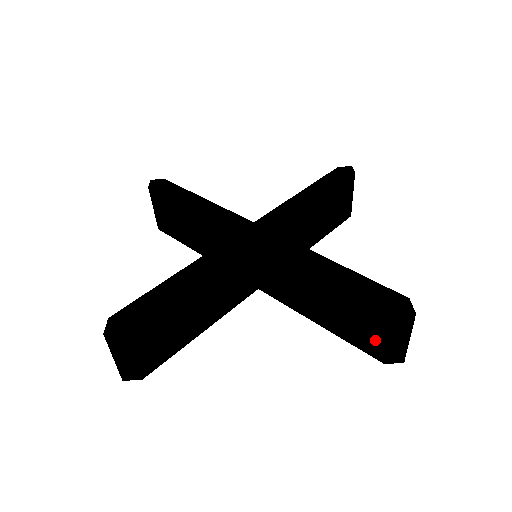
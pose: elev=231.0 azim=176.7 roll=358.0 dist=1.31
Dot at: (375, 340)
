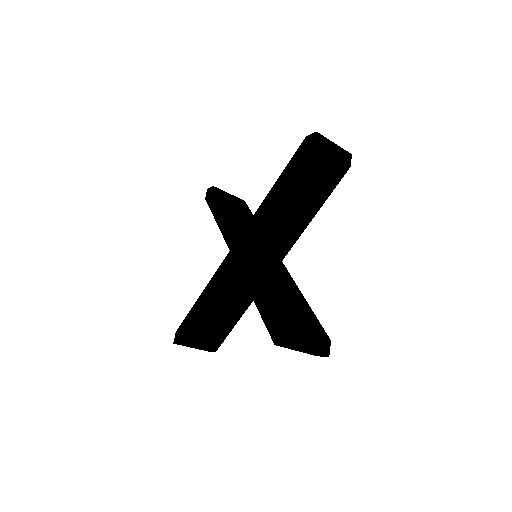
Dot at: occluded
